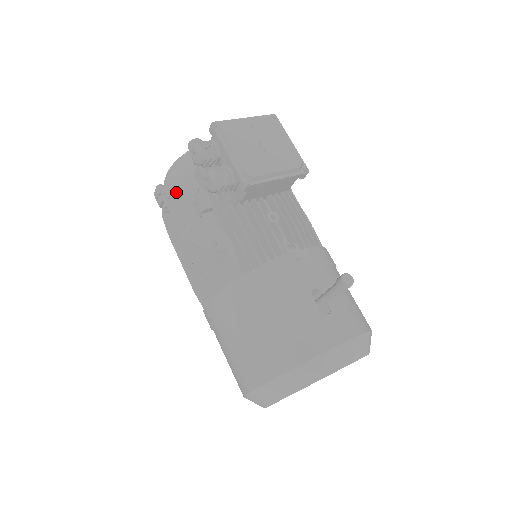
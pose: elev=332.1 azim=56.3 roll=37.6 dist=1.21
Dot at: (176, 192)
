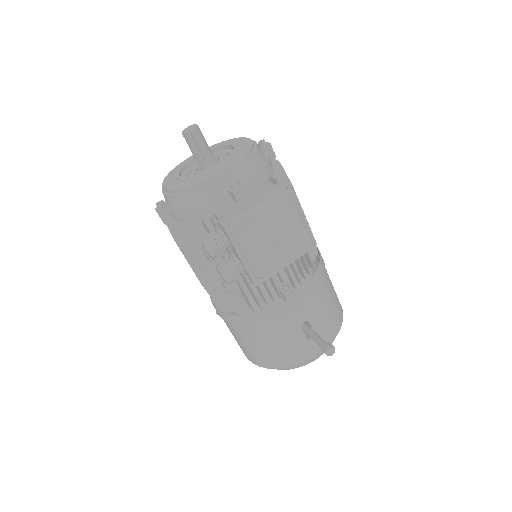
Dot at: occluded
